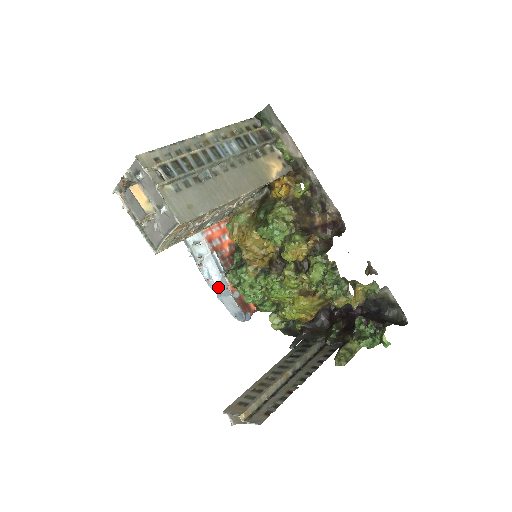
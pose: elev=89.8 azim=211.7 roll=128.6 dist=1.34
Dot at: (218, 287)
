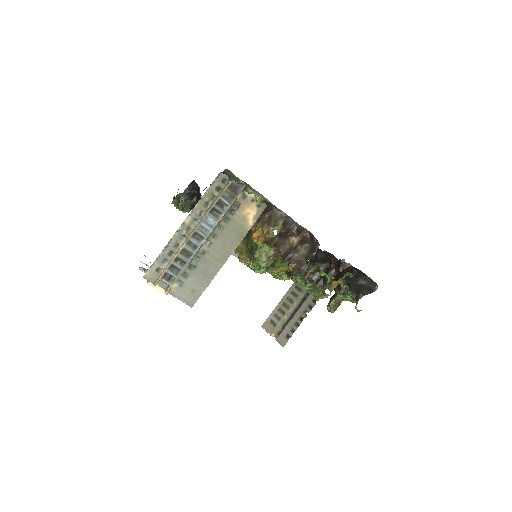
Dot at: (237, 255)
